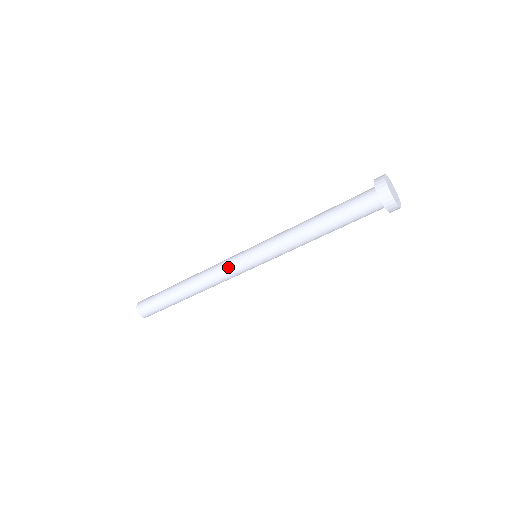
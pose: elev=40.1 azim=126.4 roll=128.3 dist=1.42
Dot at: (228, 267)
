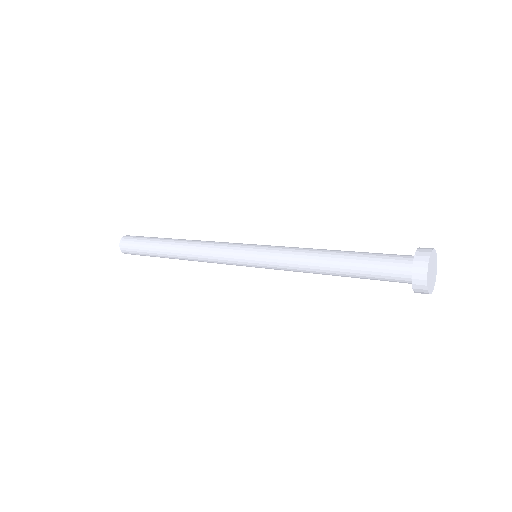
Dot at: (224, 262)
